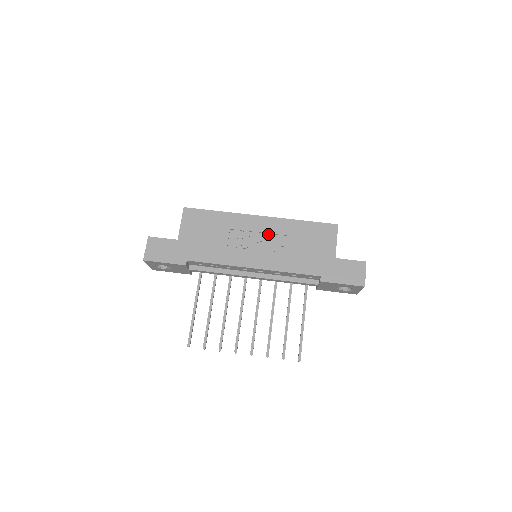
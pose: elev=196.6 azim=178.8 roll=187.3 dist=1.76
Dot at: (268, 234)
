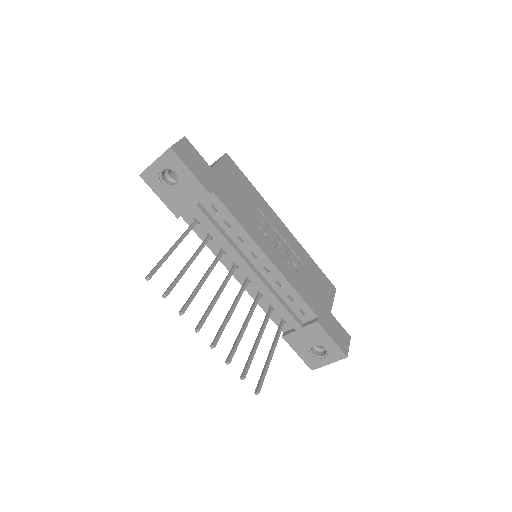
Dot at: (286, 244)
